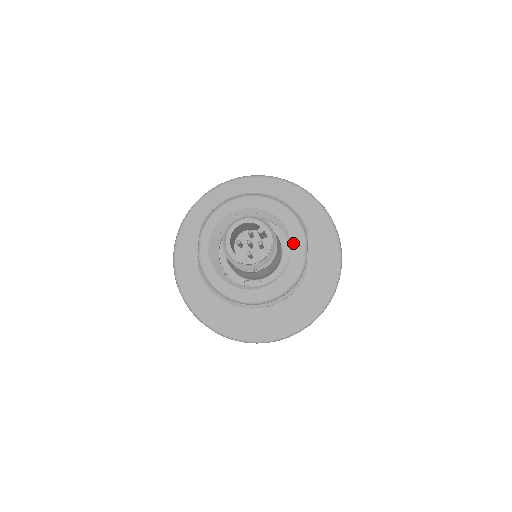
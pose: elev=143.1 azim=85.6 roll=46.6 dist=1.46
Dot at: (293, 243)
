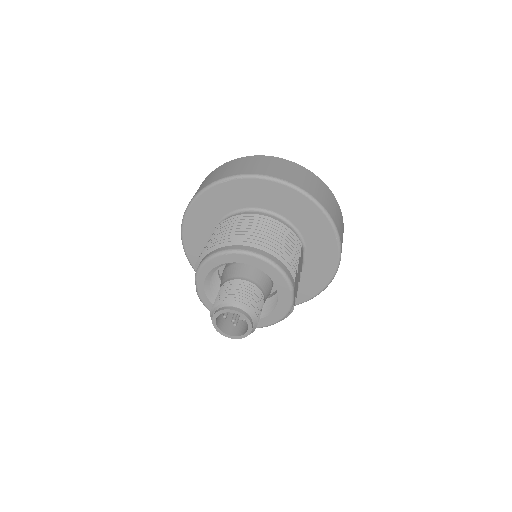
Dot at: (280, 292)
